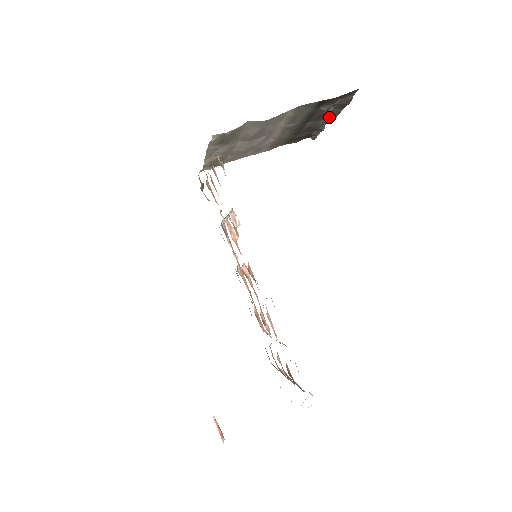
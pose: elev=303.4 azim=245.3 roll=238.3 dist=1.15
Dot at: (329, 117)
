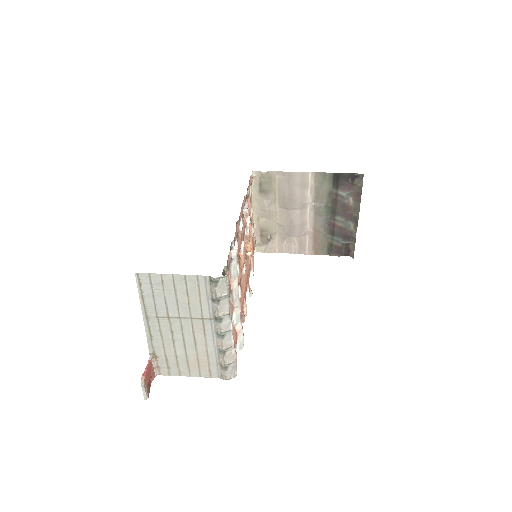
Dot at: (354, 216)
